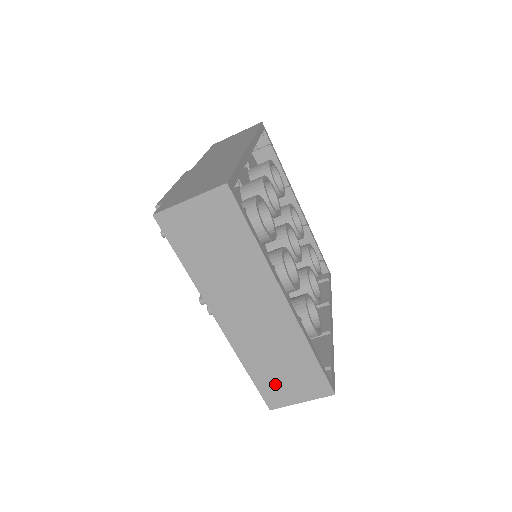
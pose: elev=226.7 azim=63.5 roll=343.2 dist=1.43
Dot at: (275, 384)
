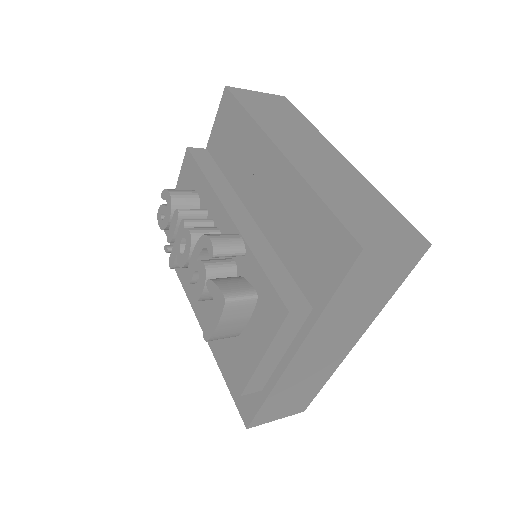
Dot at: occluded
